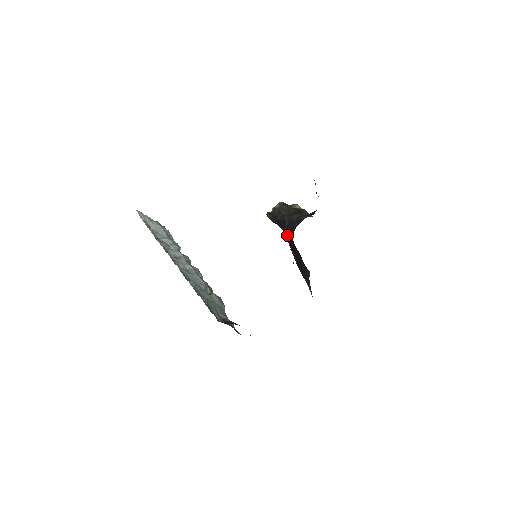
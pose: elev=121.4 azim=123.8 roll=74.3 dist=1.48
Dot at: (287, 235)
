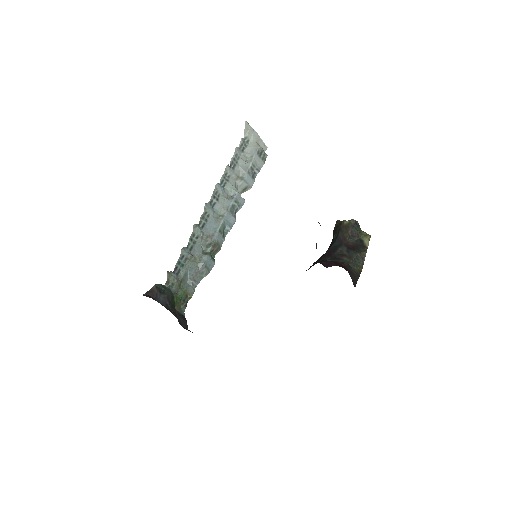
Dot at: occluded
